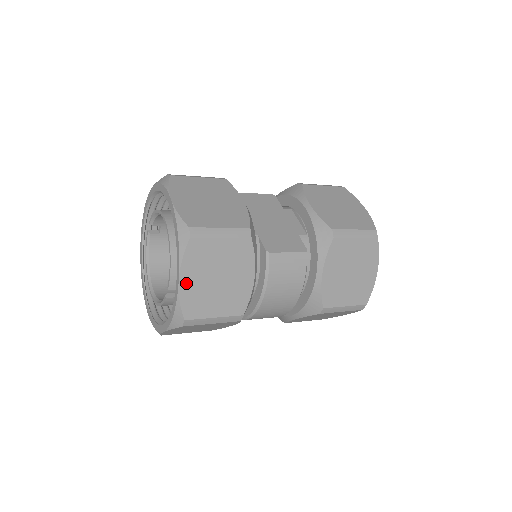
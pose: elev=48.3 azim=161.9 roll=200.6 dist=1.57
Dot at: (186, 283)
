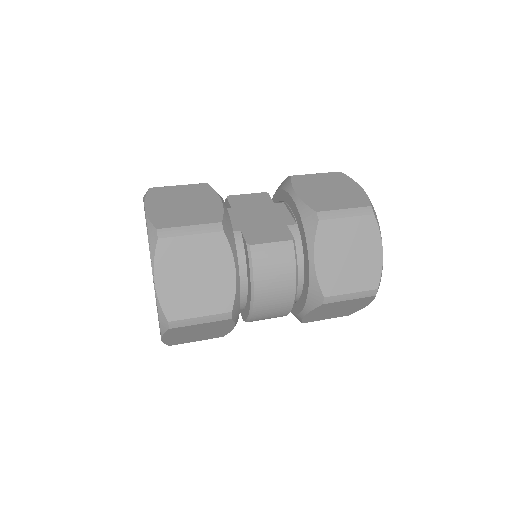
Dot at: (163, 284)
